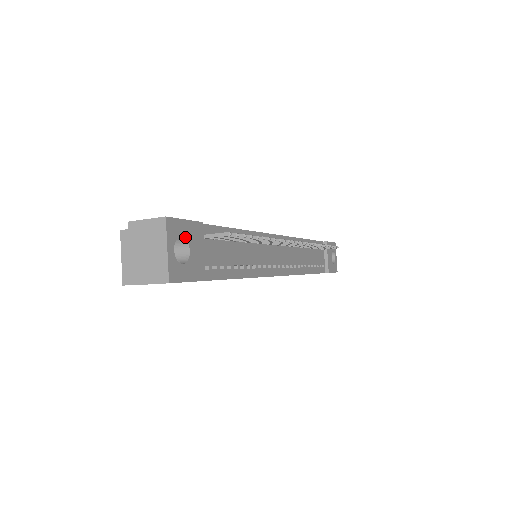
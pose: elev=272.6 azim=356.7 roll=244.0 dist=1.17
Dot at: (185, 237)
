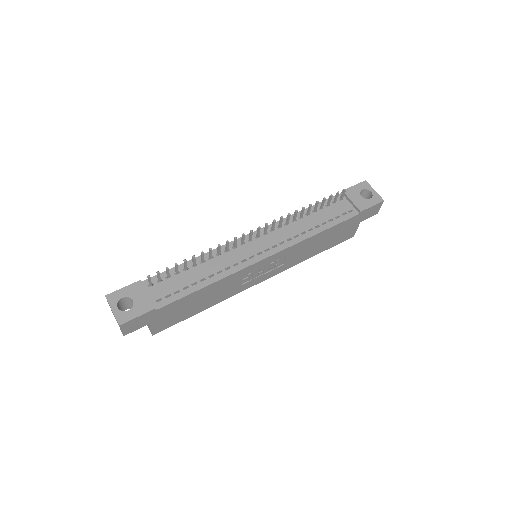
Dot at: (126, 296)
